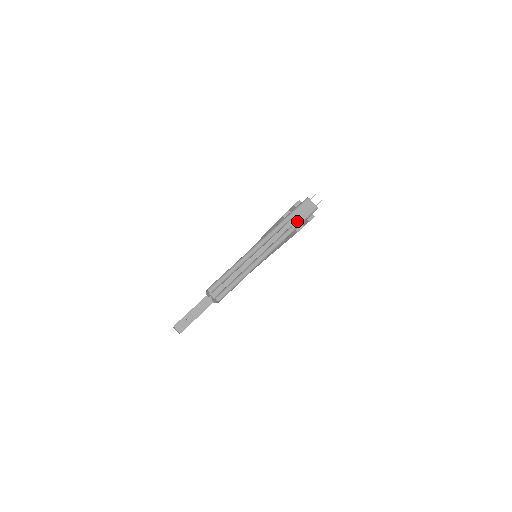
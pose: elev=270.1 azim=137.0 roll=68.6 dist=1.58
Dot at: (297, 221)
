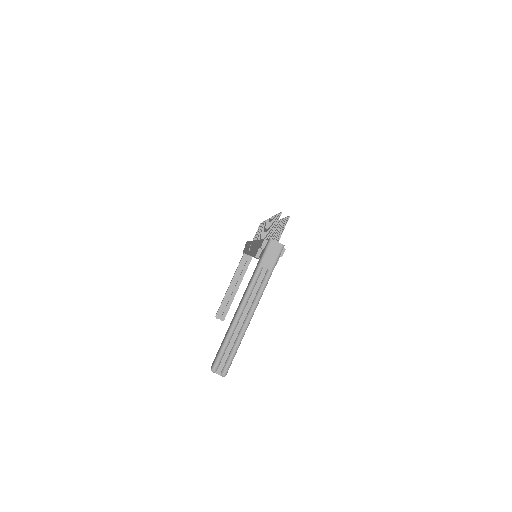
Dot at: (268, 269)
